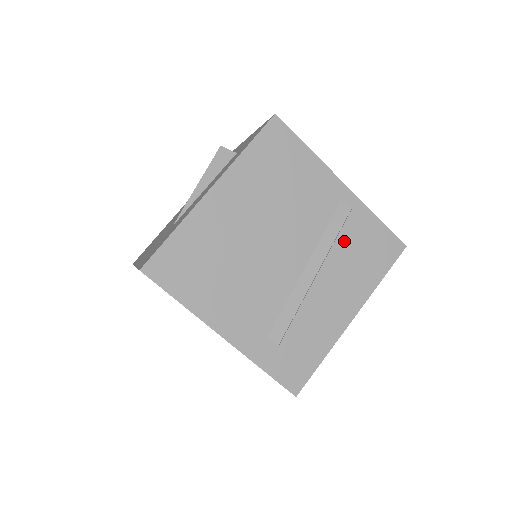
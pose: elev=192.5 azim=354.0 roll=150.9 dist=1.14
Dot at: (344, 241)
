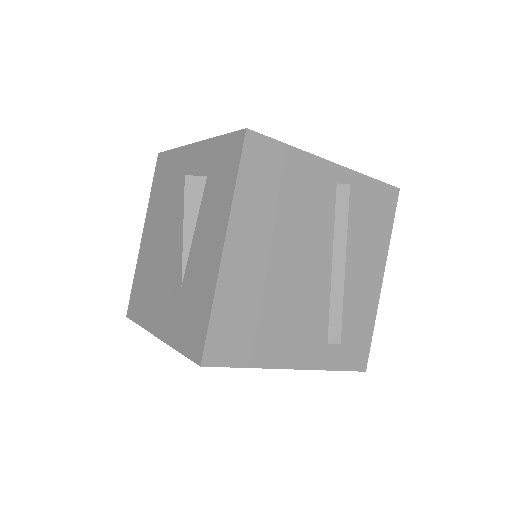
Dot at: (353, 218)
